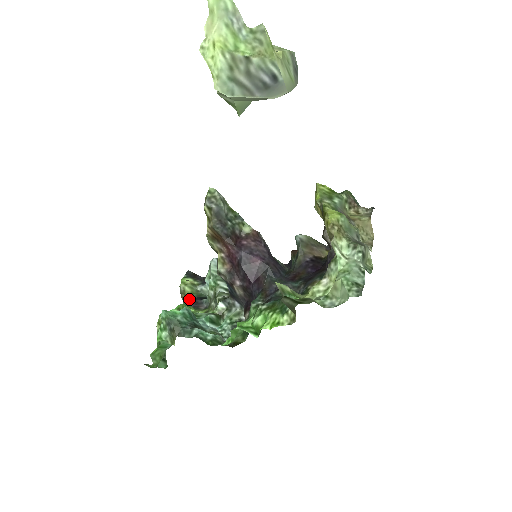
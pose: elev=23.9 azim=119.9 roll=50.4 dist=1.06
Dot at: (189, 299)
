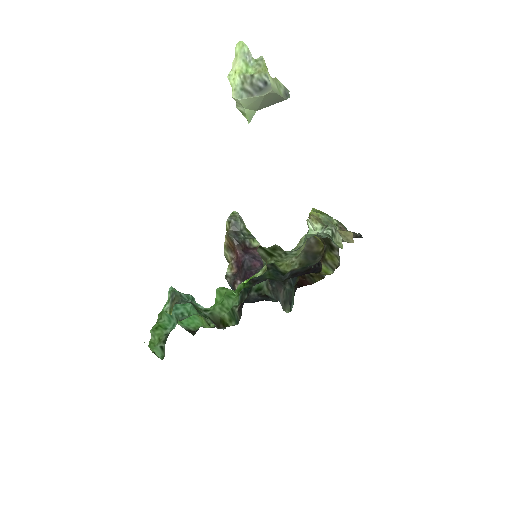
Dot at: occluded
